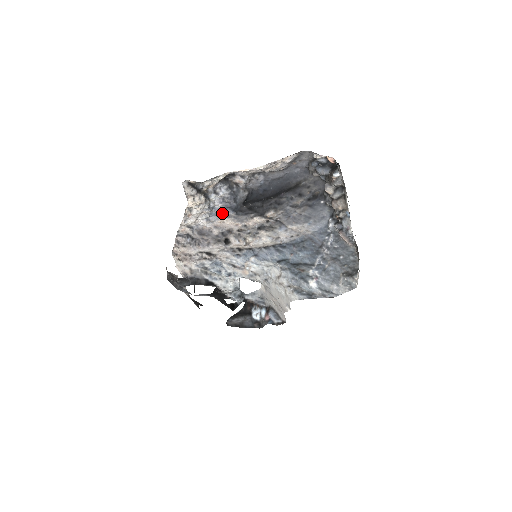
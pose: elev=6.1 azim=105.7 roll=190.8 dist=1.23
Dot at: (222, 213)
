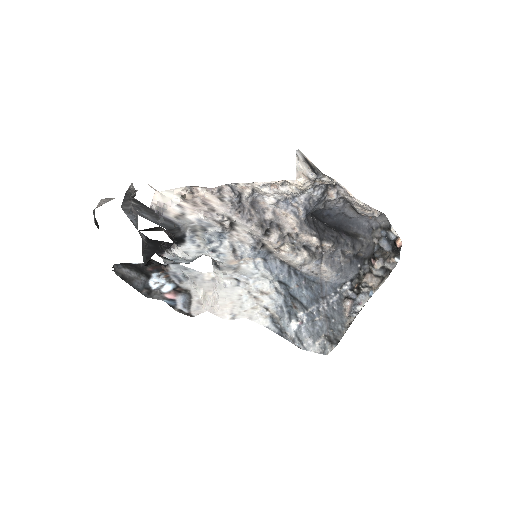
Dot at: (296, 209)
